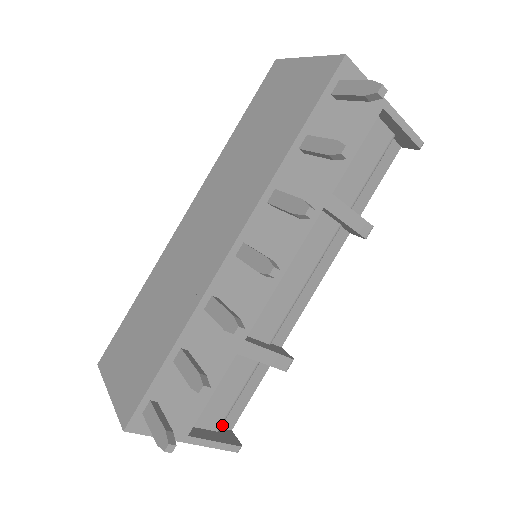
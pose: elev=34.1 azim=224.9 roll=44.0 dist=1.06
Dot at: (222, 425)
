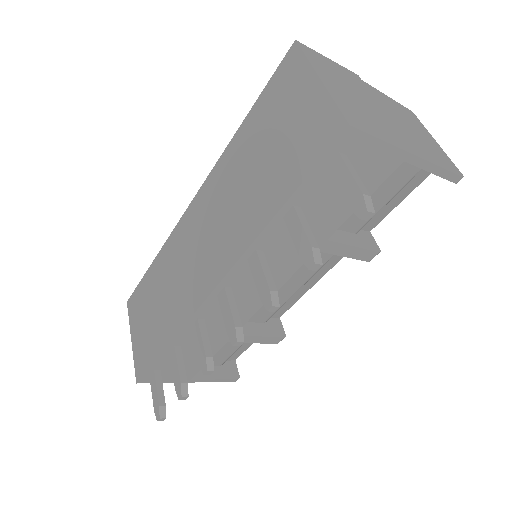
Dot at: occluded
